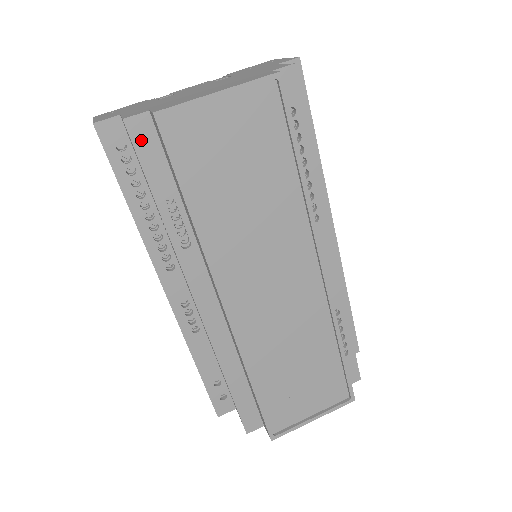
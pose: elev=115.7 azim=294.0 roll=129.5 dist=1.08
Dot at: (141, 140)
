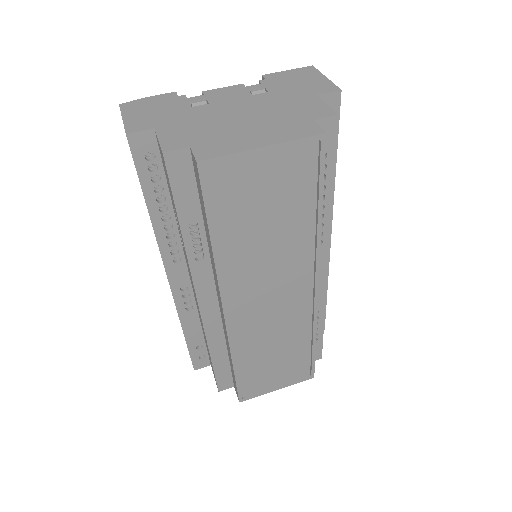
Dot at: (177, 172)
